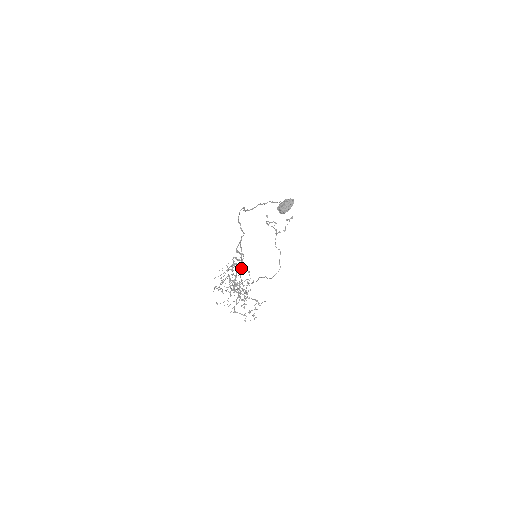
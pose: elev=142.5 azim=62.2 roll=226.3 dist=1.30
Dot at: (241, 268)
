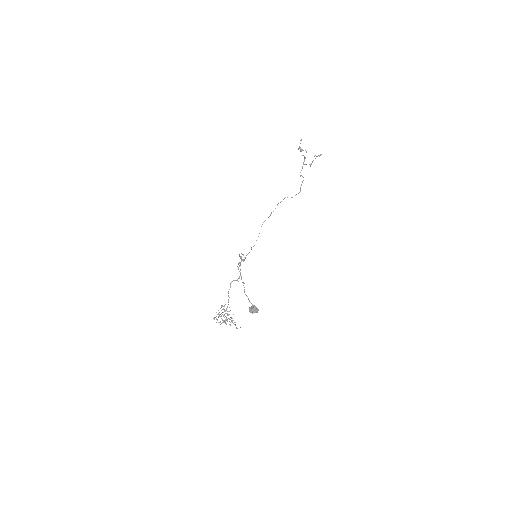
Dot at: (245, 258)
